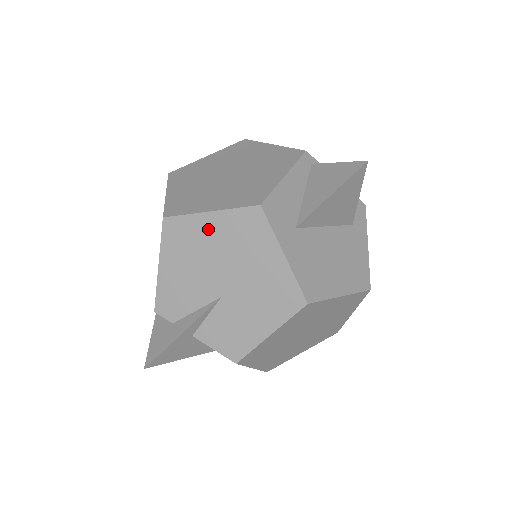
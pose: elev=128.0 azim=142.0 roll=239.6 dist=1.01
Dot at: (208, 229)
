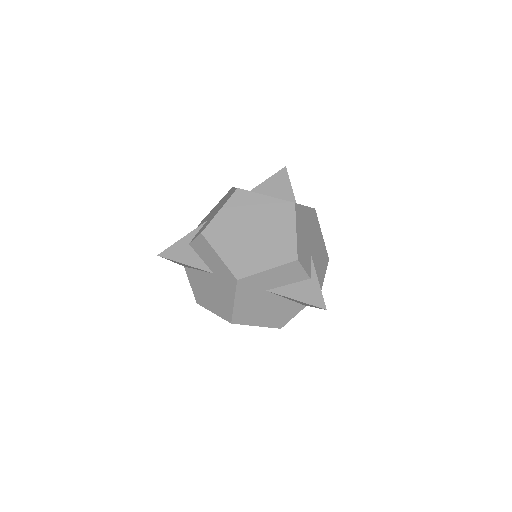
Dot at: occluded
